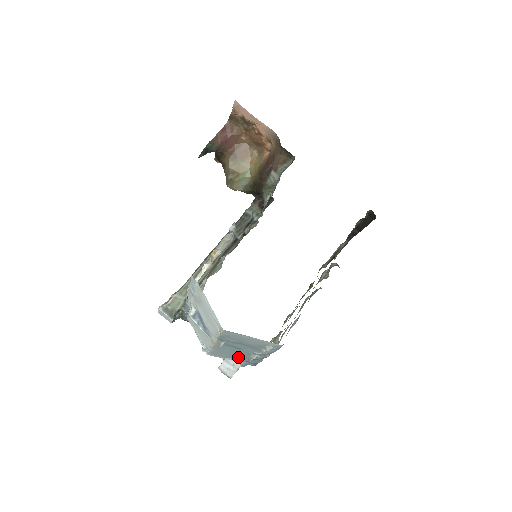
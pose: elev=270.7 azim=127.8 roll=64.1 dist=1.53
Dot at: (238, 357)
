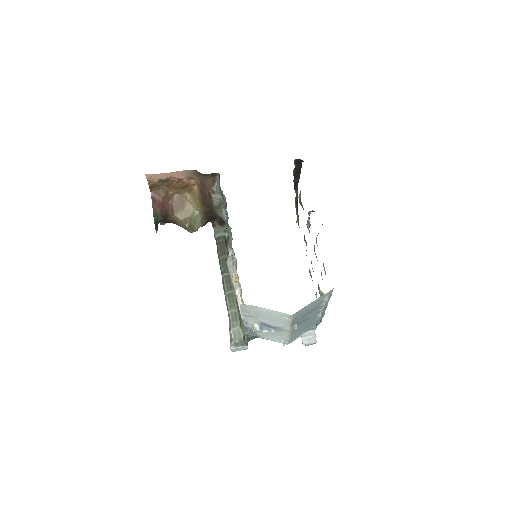
Dot at: (309, 326)
